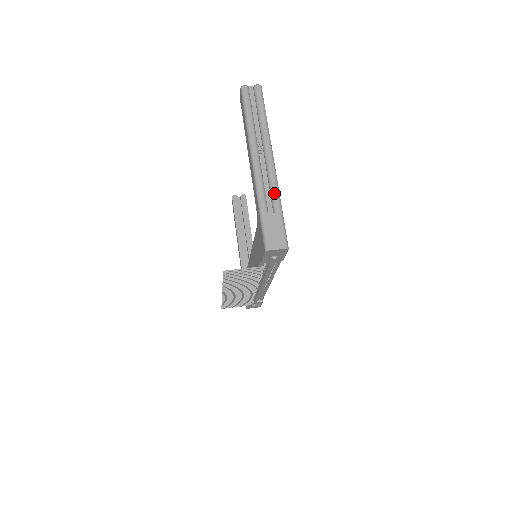
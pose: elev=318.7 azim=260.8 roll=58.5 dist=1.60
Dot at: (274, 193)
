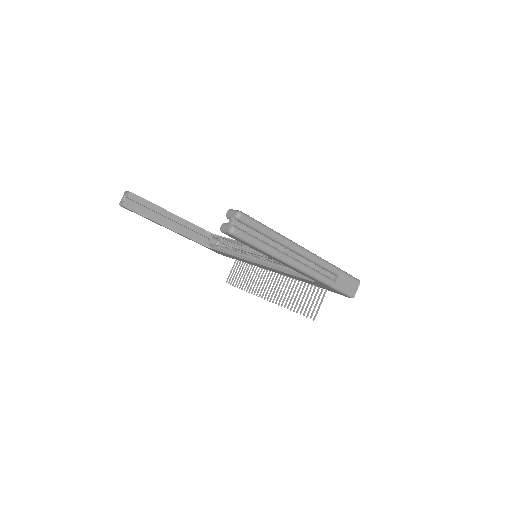
Dot at: (328, 267)
